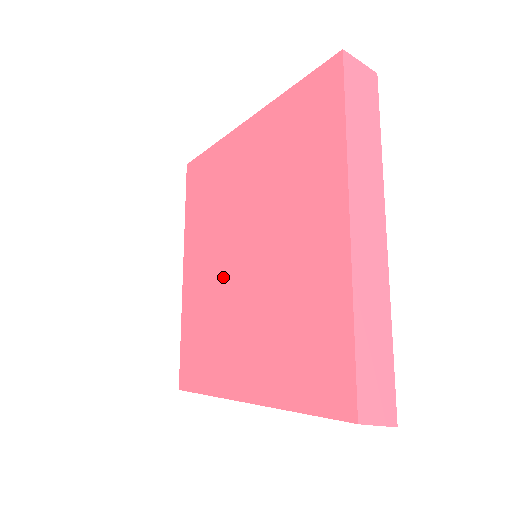
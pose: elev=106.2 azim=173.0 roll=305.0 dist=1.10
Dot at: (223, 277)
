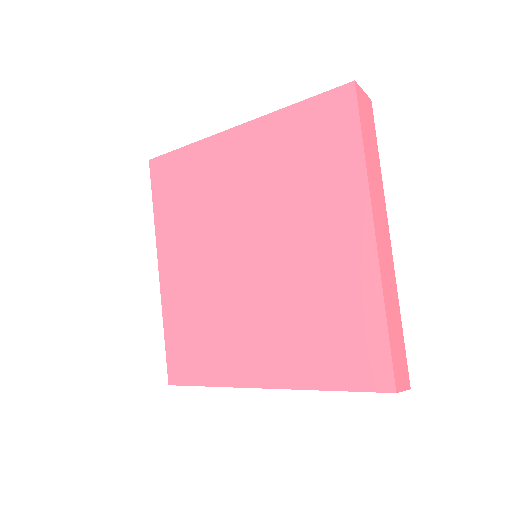
Dot at: (221, 276)
